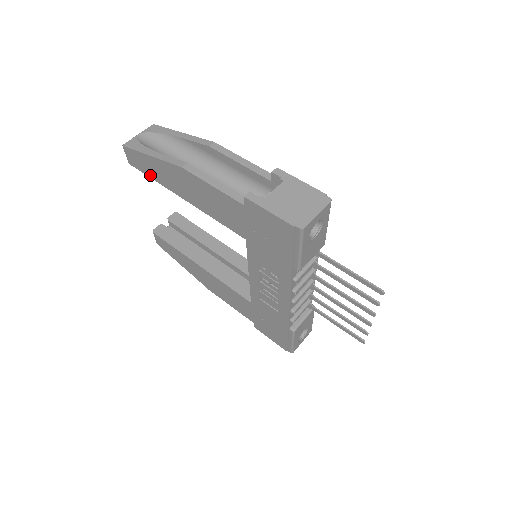
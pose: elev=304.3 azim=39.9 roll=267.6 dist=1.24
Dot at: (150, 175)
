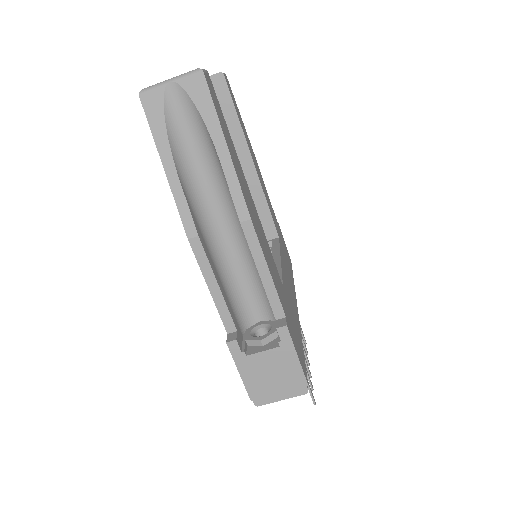
Dot at: occluded
